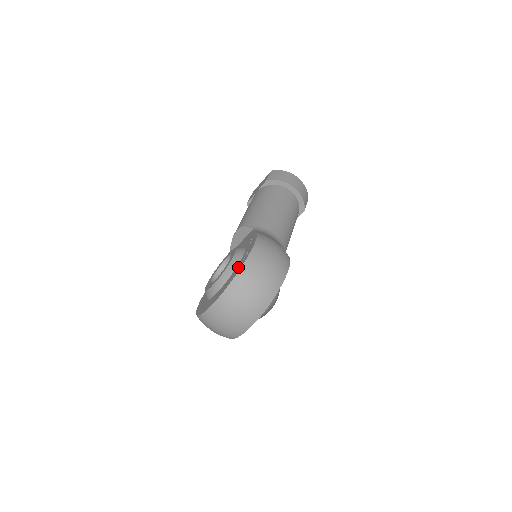
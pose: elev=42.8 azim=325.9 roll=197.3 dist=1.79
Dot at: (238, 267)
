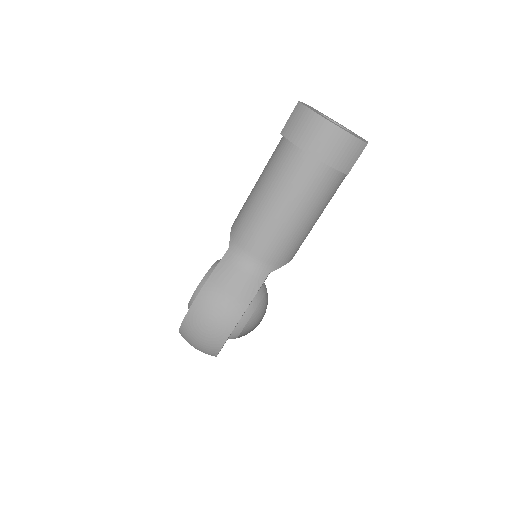
Dot at: occluded
